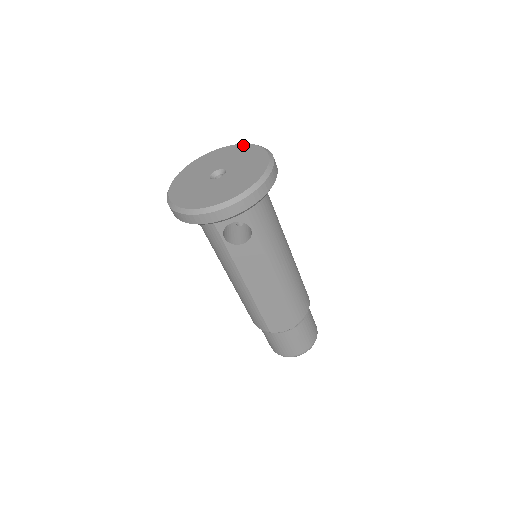
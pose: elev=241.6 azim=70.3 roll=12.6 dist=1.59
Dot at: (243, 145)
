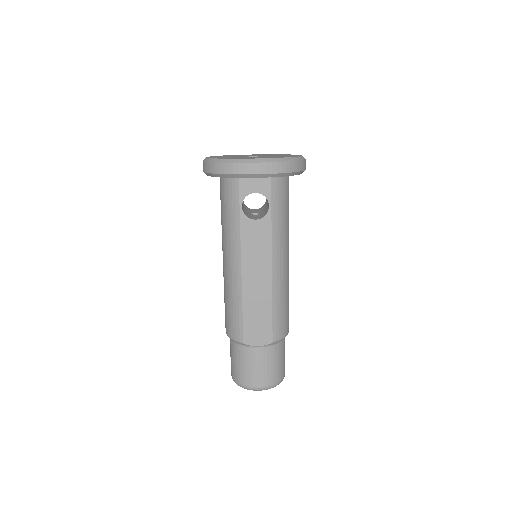
Dot at: (278, 154)
